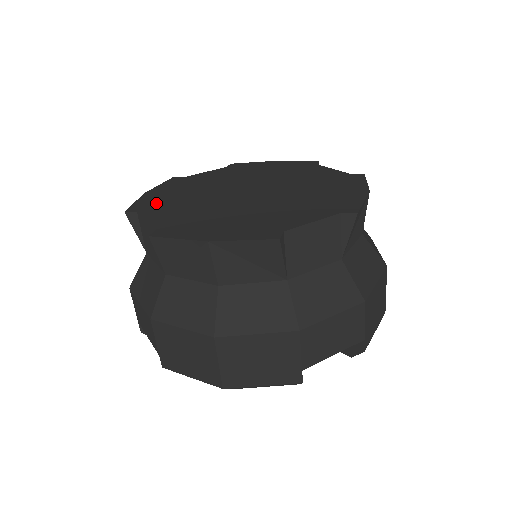
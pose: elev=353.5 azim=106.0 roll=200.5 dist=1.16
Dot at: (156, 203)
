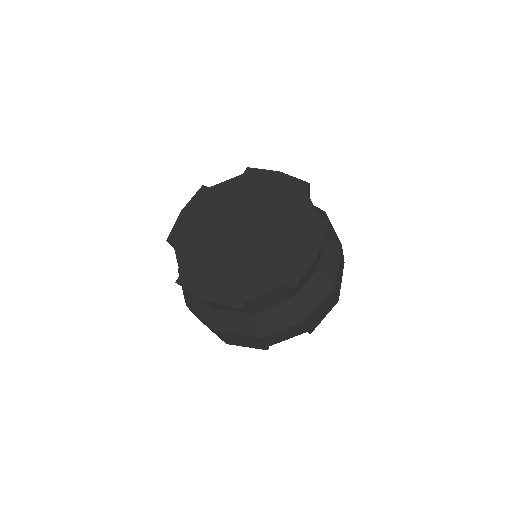
Dot at: (185, 233)
